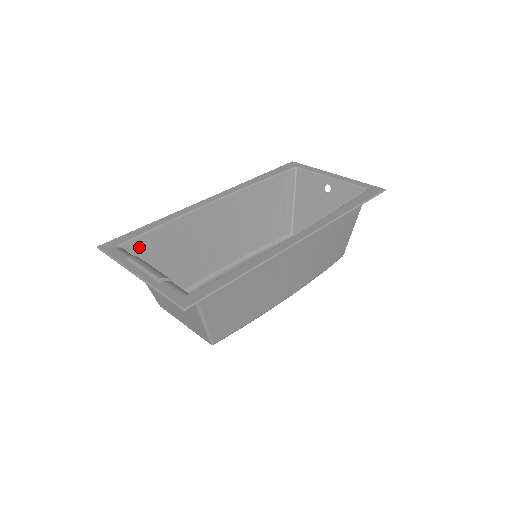
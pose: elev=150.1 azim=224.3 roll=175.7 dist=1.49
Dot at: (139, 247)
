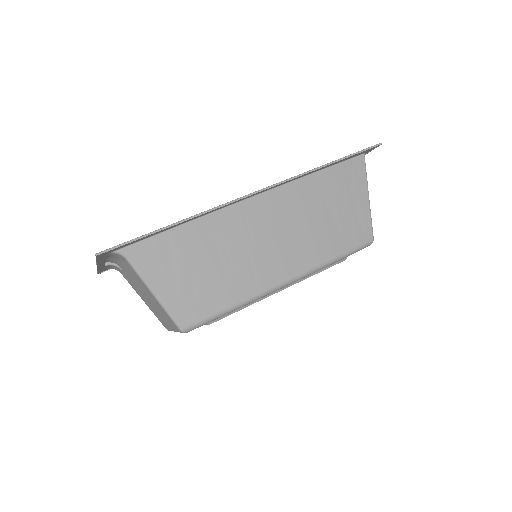
Dot at: occluded
